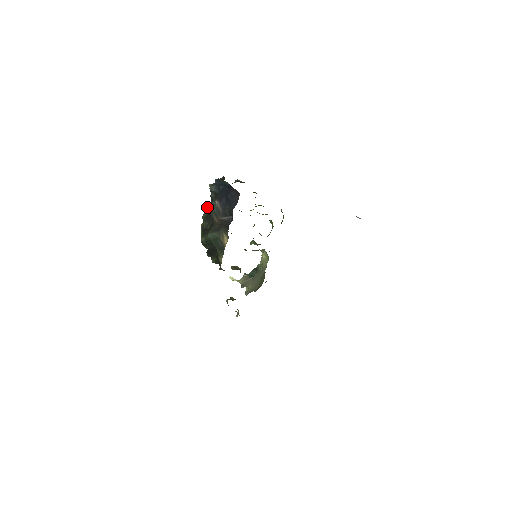
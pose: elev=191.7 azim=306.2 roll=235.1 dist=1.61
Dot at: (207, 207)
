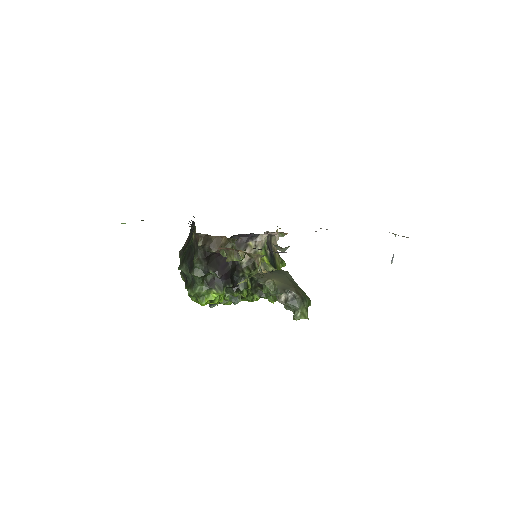
Dot at: occluded
